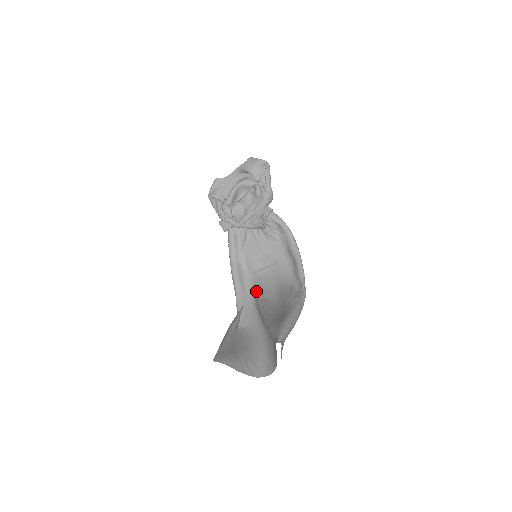
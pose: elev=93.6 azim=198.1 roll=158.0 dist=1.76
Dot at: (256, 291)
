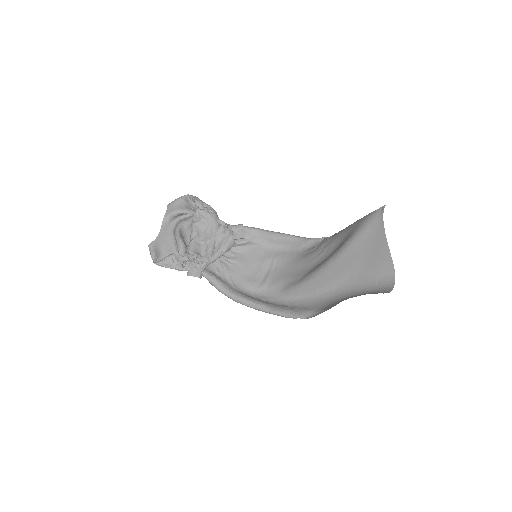
Dot at: (282, 292)
